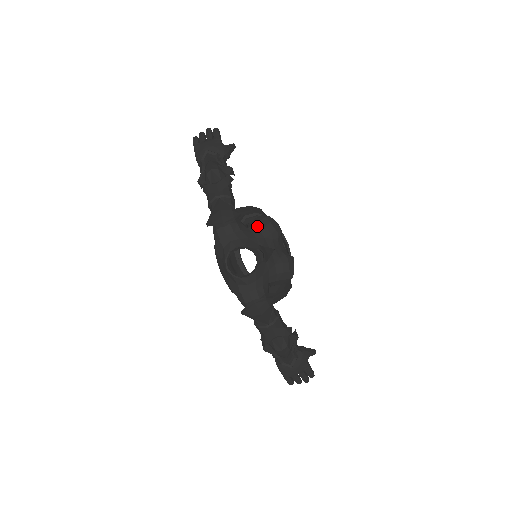
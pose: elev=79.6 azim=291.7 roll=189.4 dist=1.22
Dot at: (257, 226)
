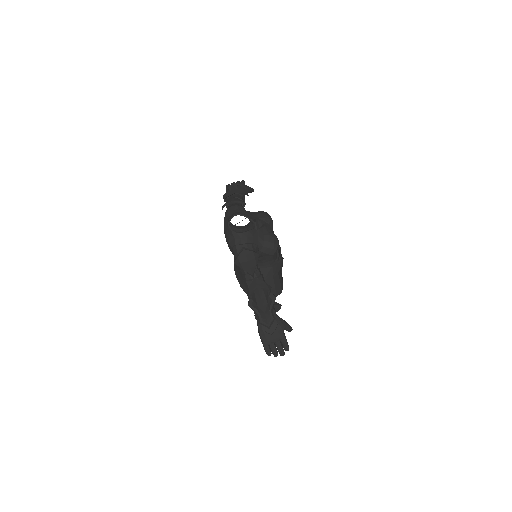
Dot at: (256, 213)
